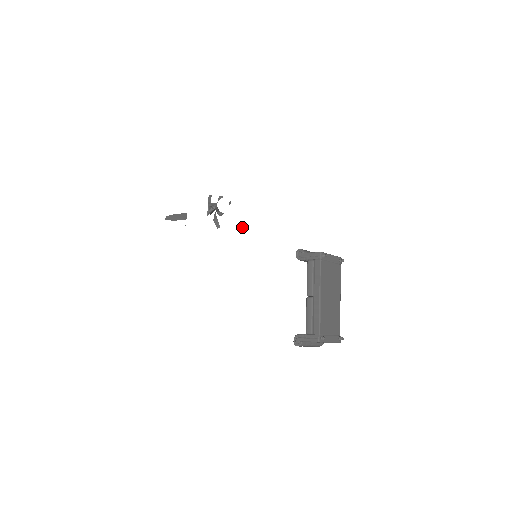
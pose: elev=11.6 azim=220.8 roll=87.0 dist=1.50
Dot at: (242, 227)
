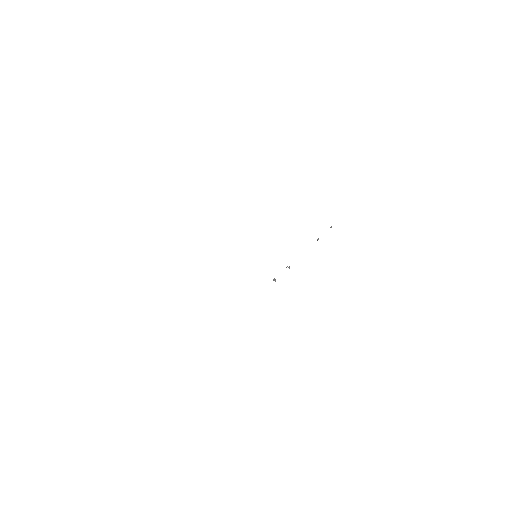
Dot at: occluded
